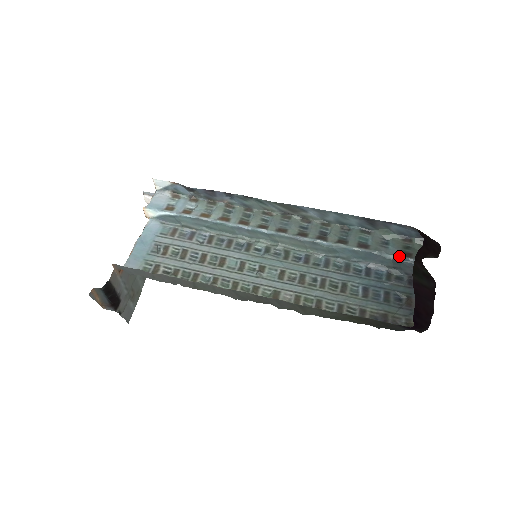
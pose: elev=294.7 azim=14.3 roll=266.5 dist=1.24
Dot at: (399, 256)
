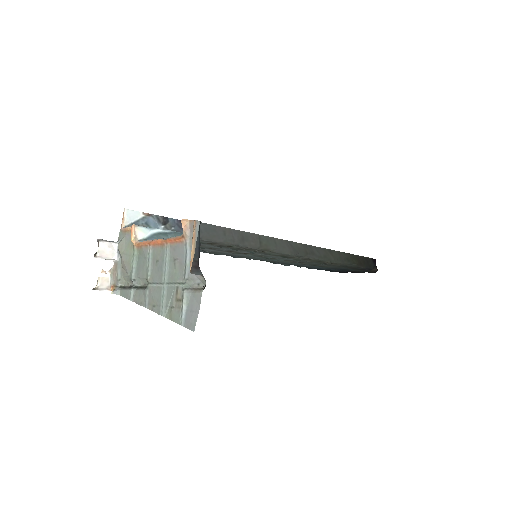
Dot at: occluded
